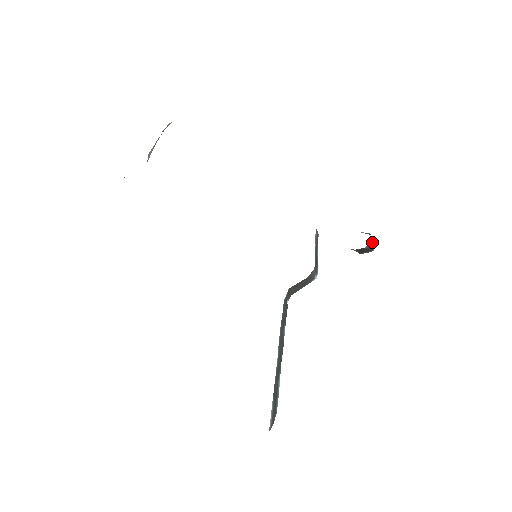
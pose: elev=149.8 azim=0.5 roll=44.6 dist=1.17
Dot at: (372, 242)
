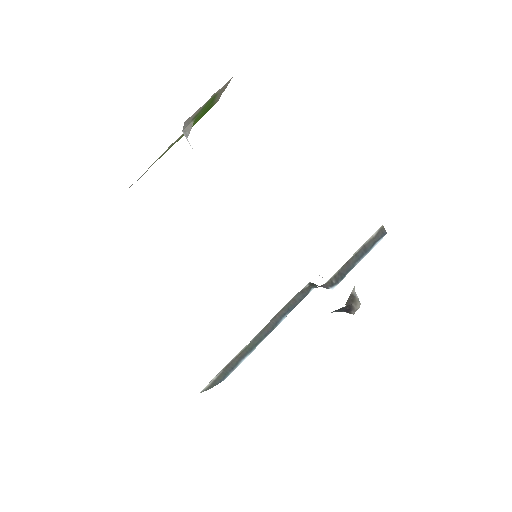
Dot at: (347, 309)
